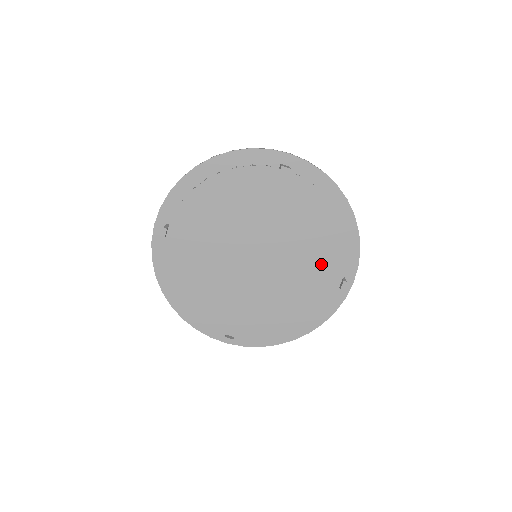
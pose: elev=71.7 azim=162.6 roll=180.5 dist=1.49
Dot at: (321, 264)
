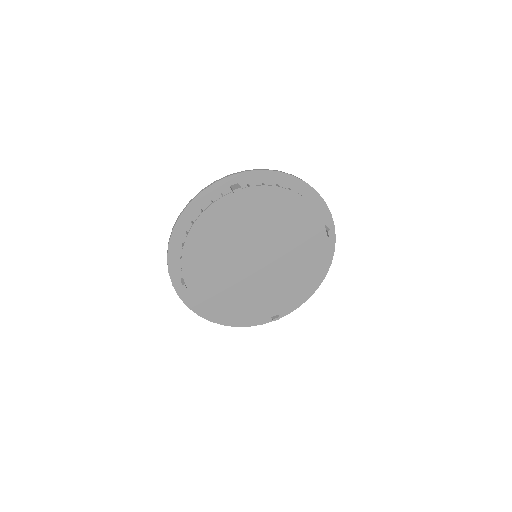
Dot at: (280, 296)
